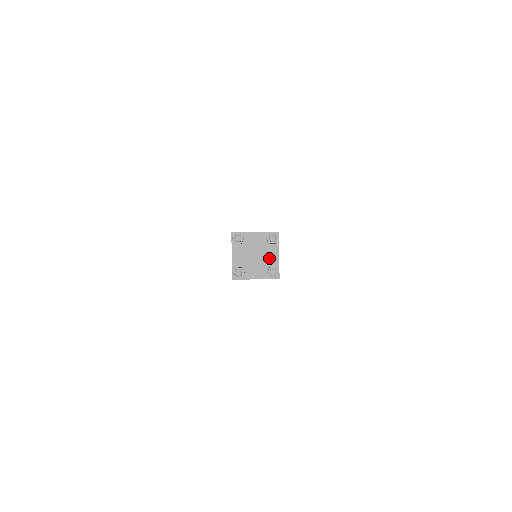
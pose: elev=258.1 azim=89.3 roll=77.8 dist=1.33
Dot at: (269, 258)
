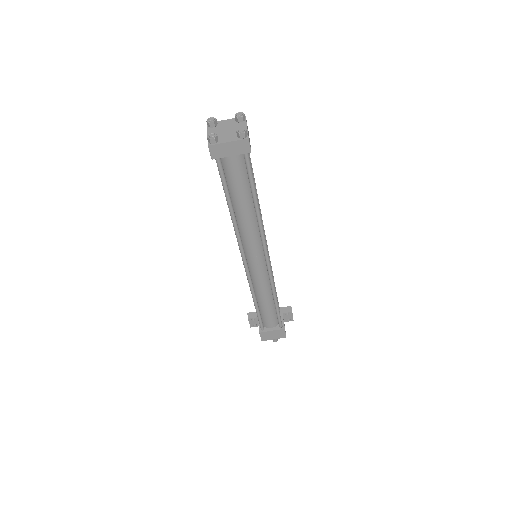
Dot at: occluded
